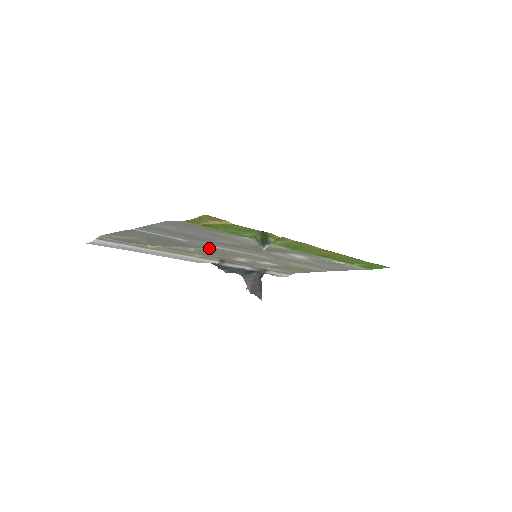
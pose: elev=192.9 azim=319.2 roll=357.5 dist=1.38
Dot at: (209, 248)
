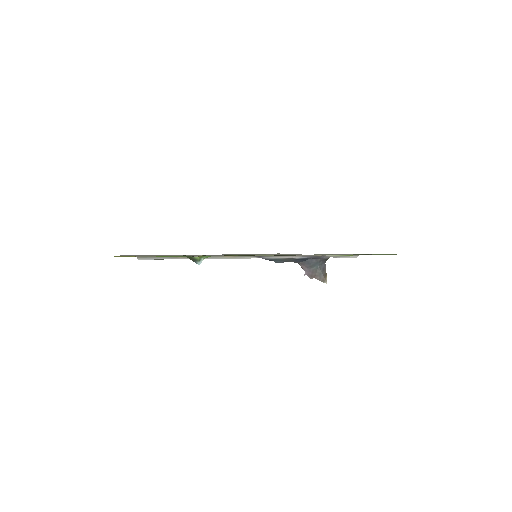
Dot at: occluded
